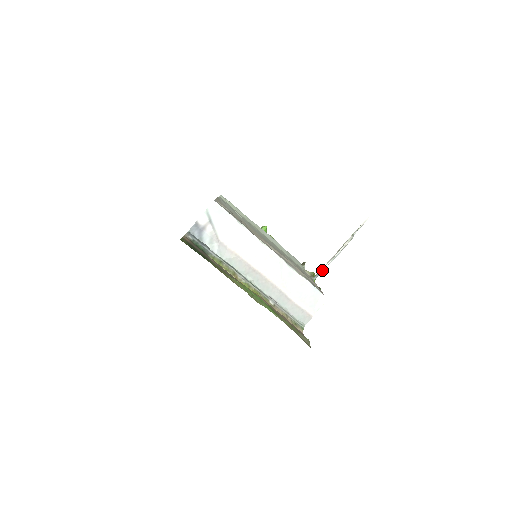
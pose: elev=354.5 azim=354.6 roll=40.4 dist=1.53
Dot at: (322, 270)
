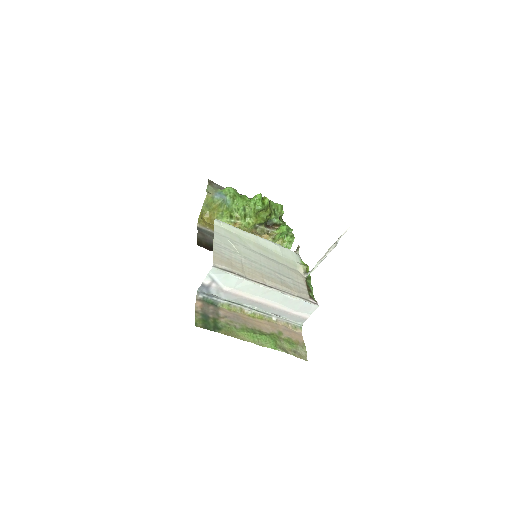
Dot at: (313, 270)
